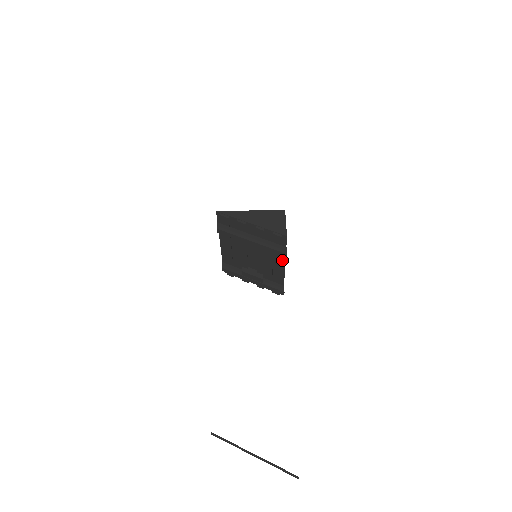
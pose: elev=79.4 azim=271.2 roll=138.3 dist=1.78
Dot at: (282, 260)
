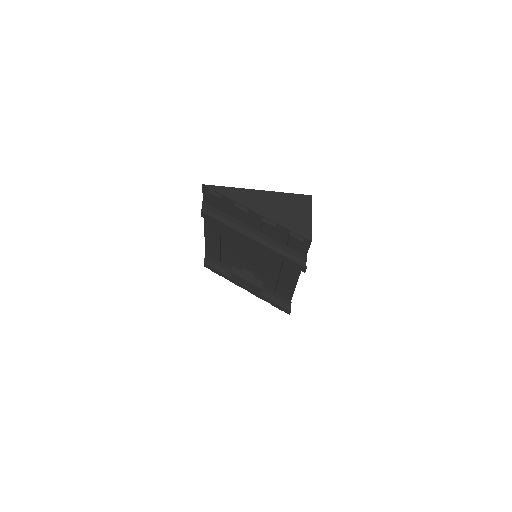
Dot at: (295, 270)
